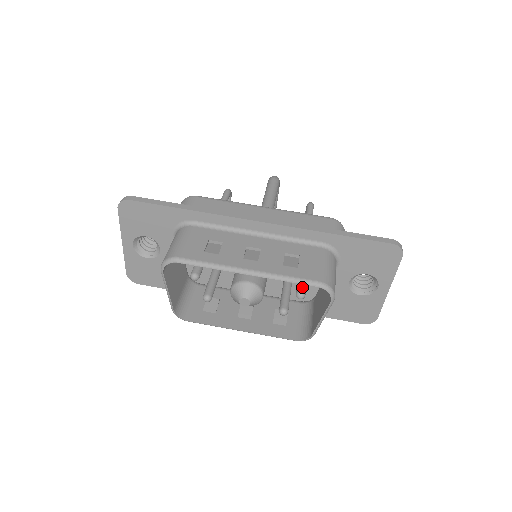
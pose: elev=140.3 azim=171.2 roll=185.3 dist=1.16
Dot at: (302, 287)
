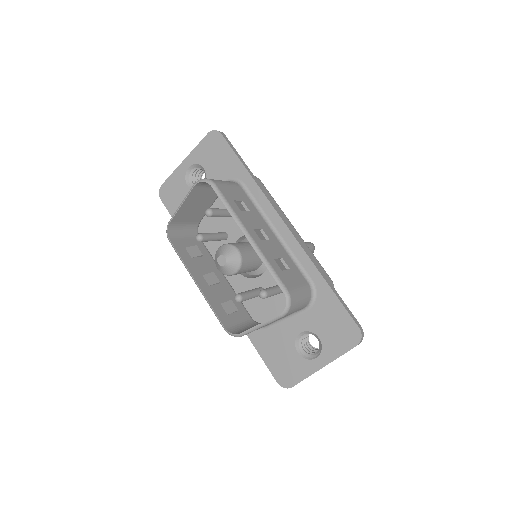
Dot at: (270, 291)
